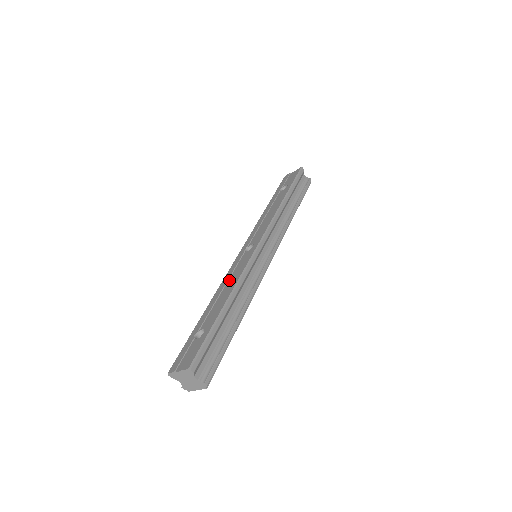
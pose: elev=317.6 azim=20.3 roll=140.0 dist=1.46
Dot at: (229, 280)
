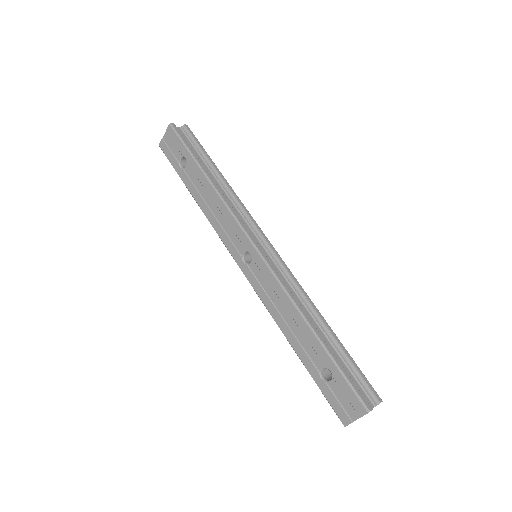
Dot at: (276, 305)
